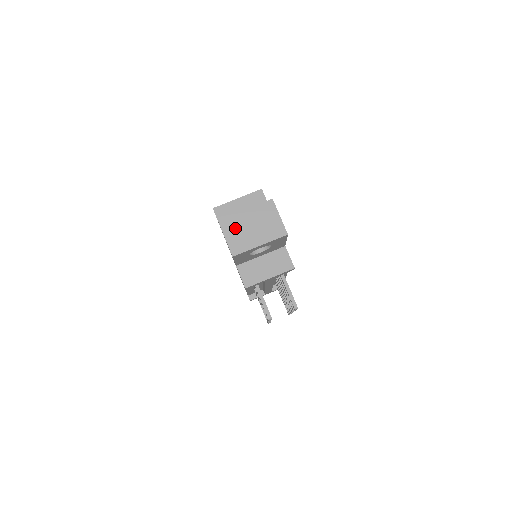
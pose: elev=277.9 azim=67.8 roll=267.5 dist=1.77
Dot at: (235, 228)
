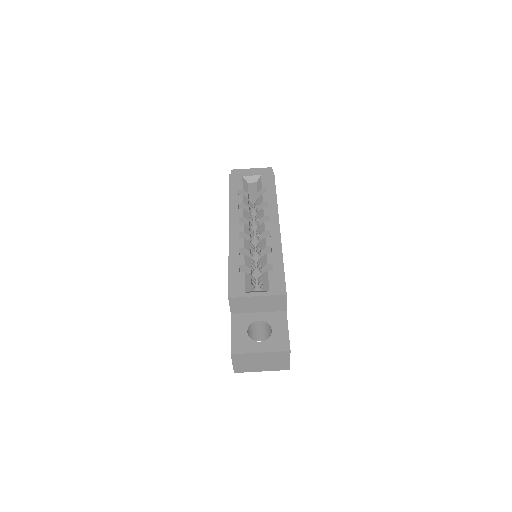
Dot at: (245, 360)
